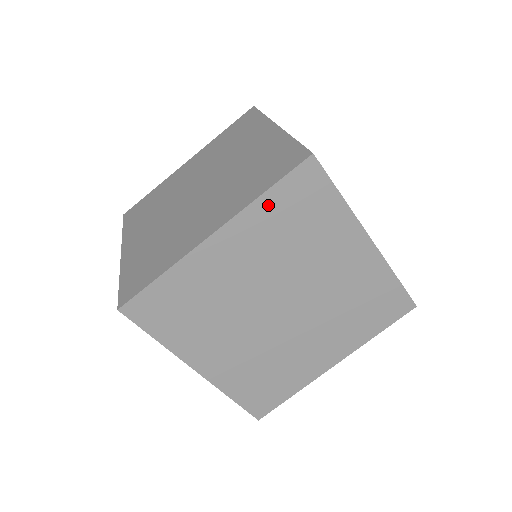
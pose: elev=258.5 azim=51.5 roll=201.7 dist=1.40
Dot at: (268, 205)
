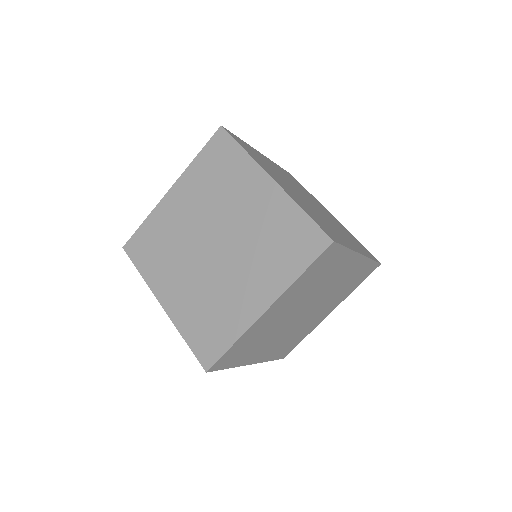
Dot at: (302, 279)
